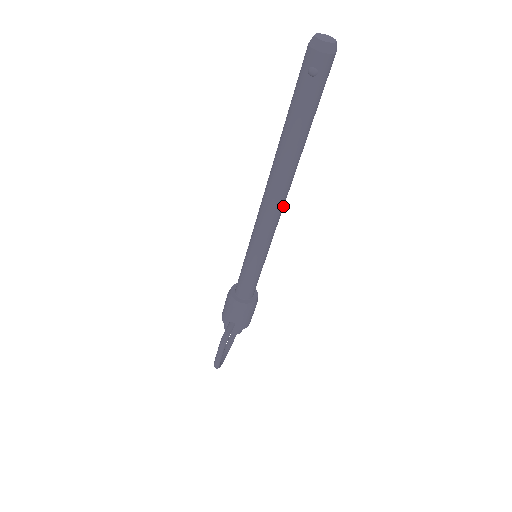
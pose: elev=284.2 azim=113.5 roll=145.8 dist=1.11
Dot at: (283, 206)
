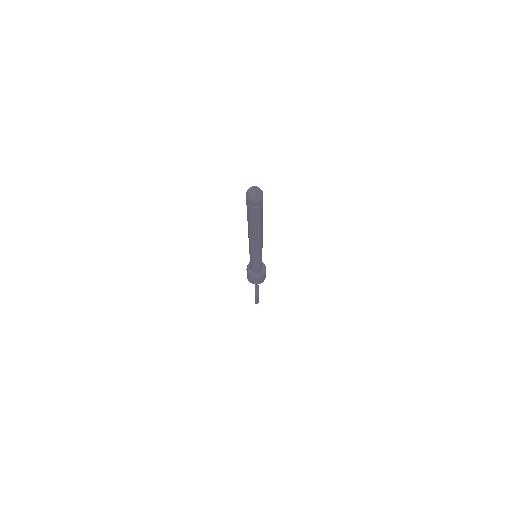
Dot at: (262, 240)
